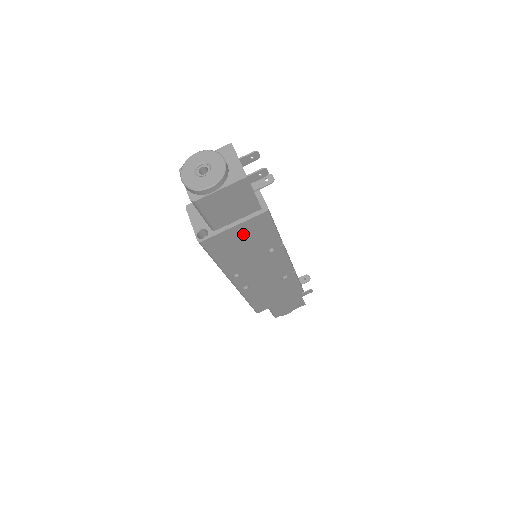
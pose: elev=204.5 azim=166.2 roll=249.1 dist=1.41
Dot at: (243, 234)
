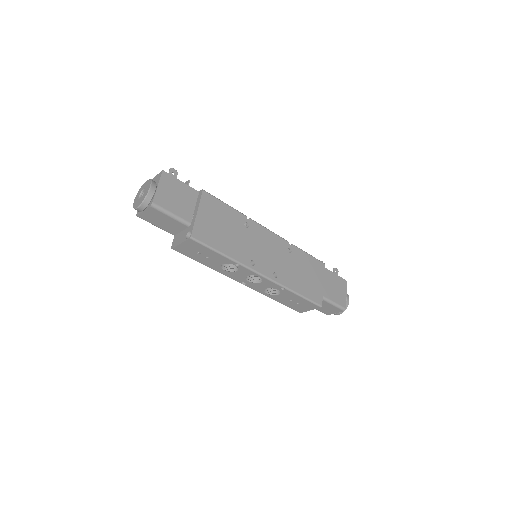
Dot at: (211, 217)
